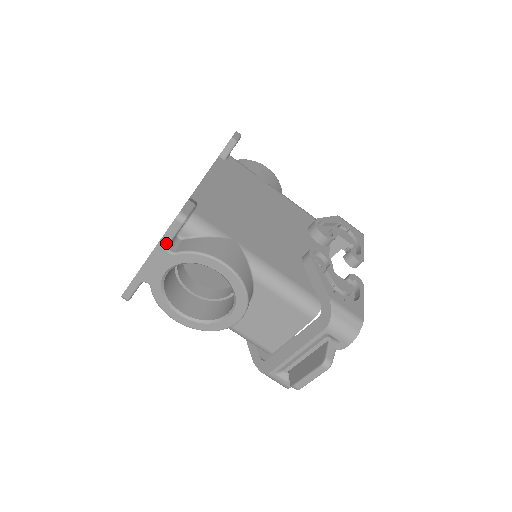
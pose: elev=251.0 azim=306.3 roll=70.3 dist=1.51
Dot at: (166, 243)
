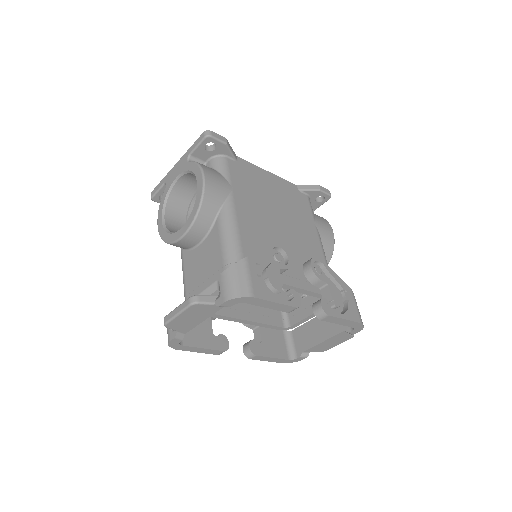
Dot at: (190, 151)
